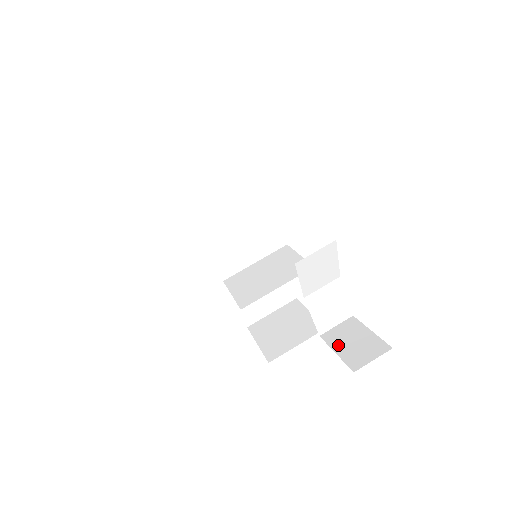
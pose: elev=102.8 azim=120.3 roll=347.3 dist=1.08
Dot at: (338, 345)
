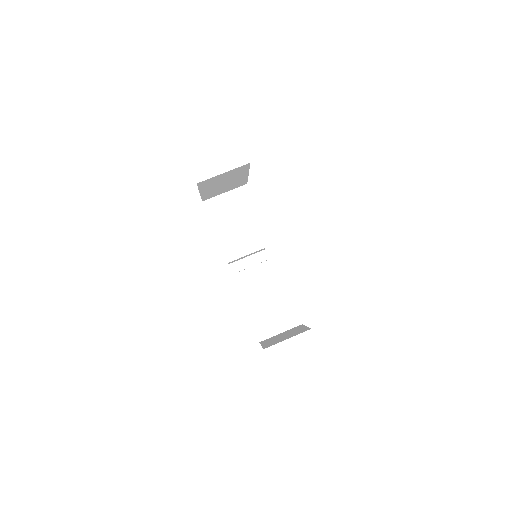
Dot at: occluded
